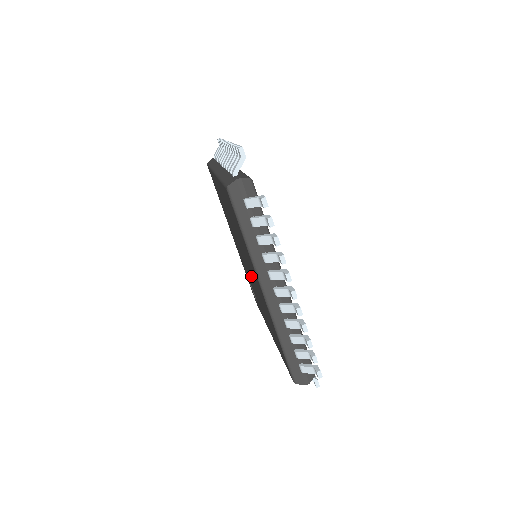
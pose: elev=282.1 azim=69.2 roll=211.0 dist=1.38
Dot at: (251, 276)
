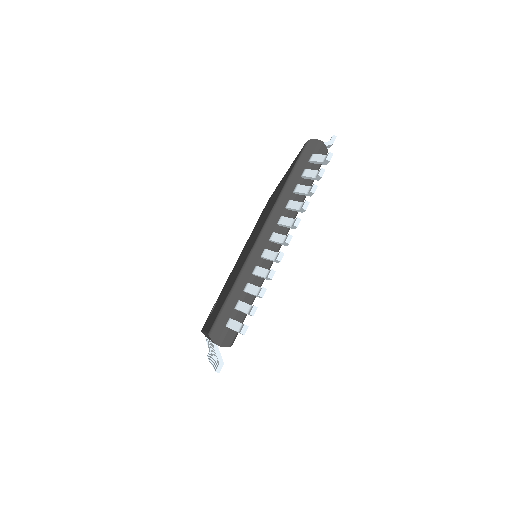
Dot at: occluded
